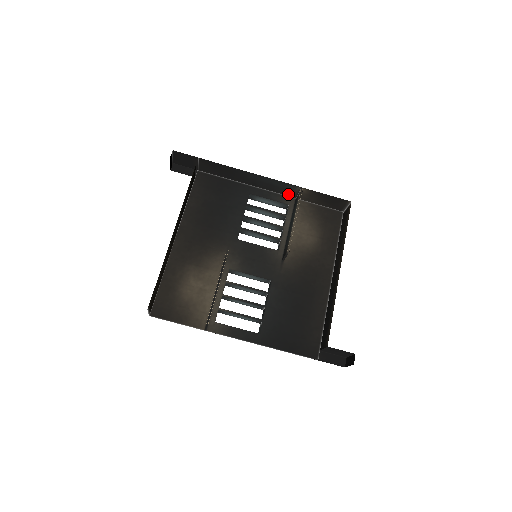
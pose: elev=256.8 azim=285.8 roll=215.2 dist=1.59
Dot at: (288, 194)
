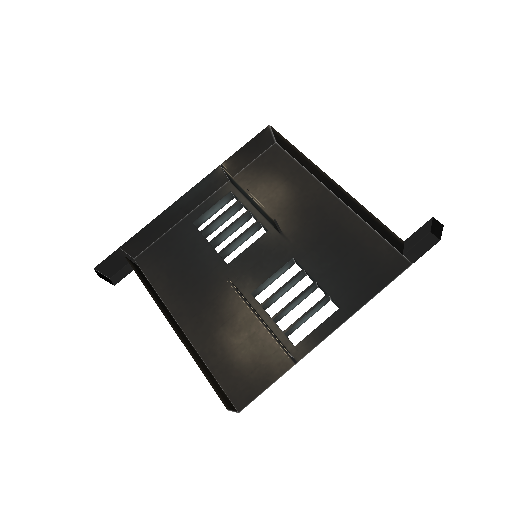
Dot at: (219, 185)
